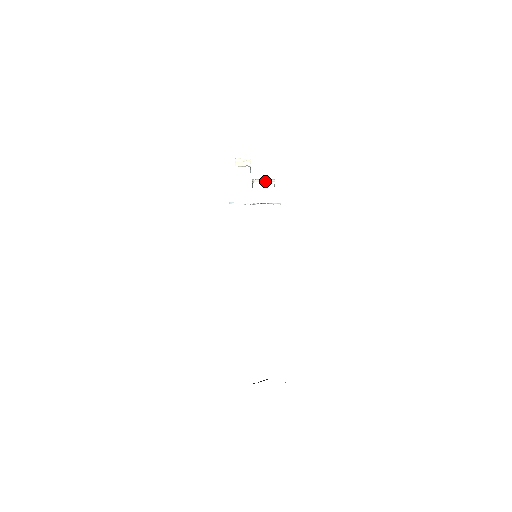
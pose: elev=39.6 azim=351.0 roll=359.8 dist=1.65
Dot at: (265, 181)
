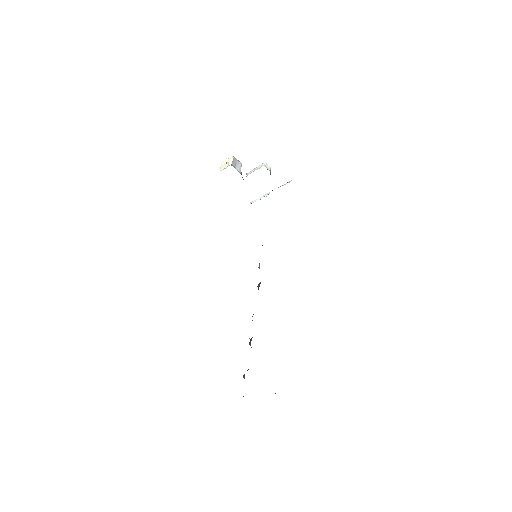
Dot at: occluded
